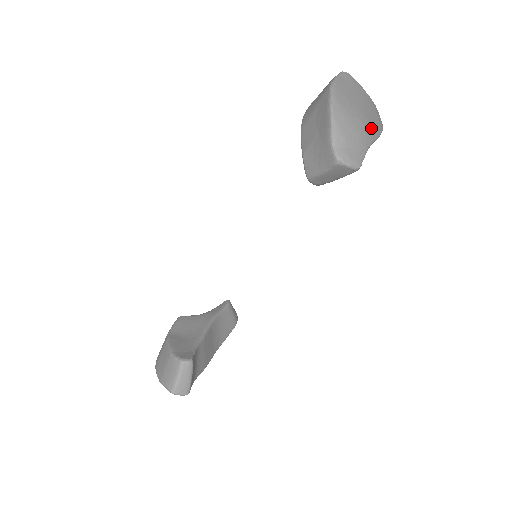
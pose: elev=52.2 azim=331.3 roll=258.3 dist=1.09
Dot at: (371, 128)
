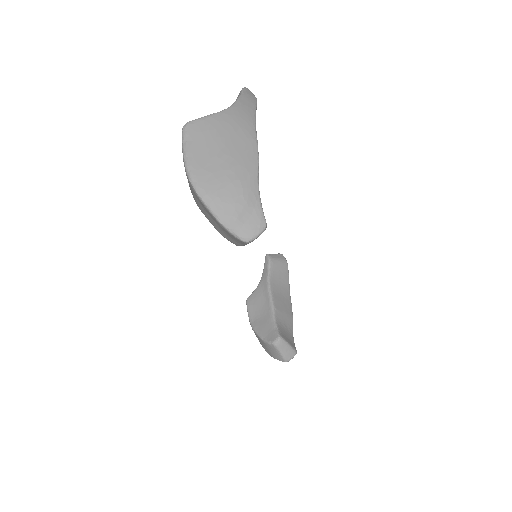
Dot at: (246, 168)
